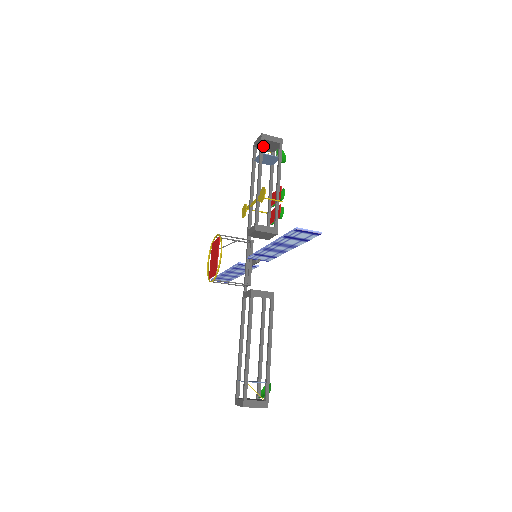
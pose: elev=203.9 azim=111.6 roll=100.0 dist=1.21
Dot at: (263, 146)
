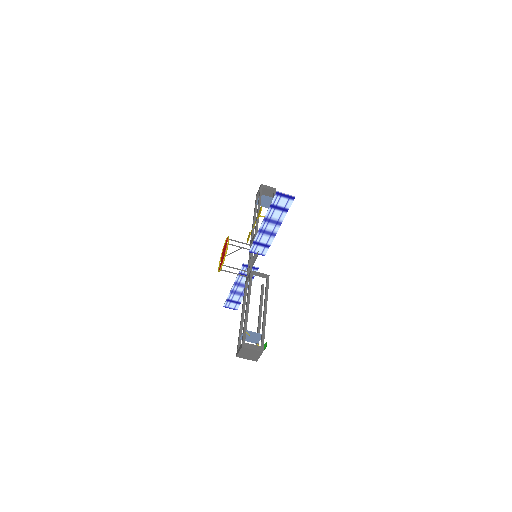
Dot at: occluded
